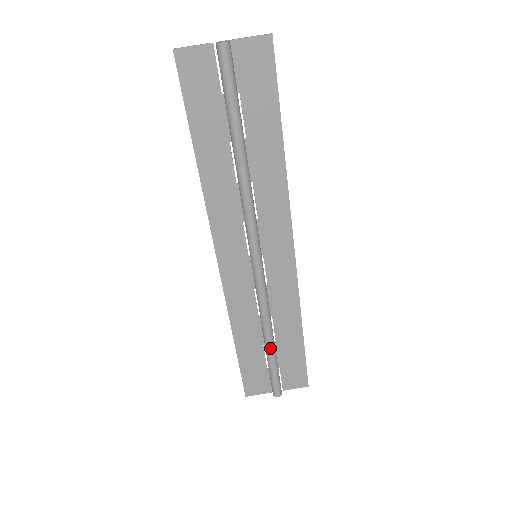
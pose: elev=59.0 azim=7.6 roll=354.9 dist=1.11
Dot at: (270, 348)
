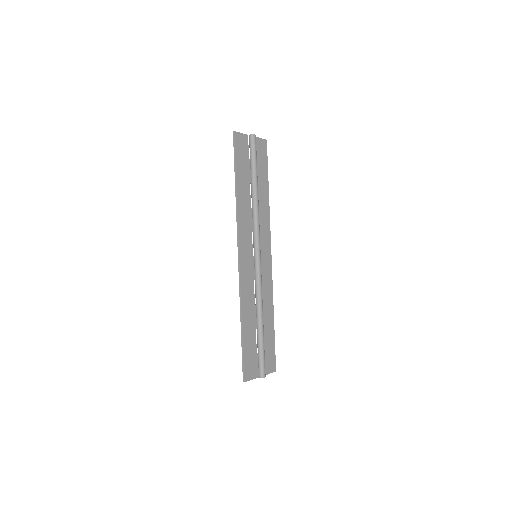
Dot at: (262, 328)
